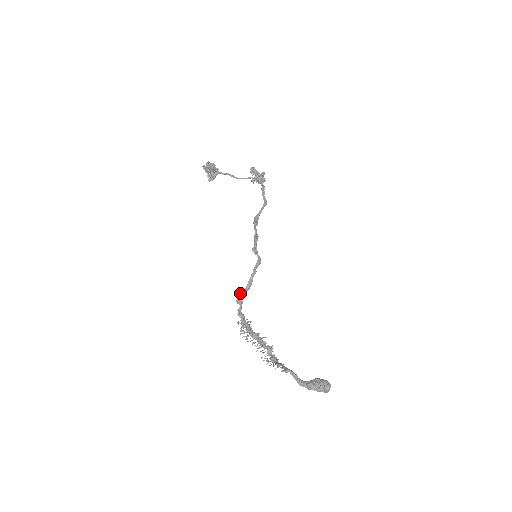
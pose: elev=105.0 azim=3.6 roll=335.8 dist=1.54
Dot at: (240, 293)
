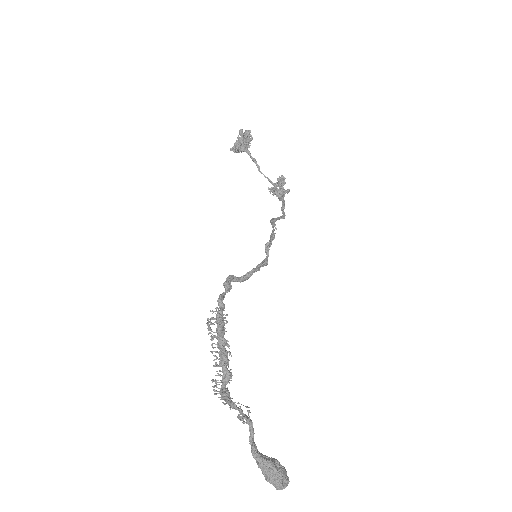
Dot at: (233, 277)
